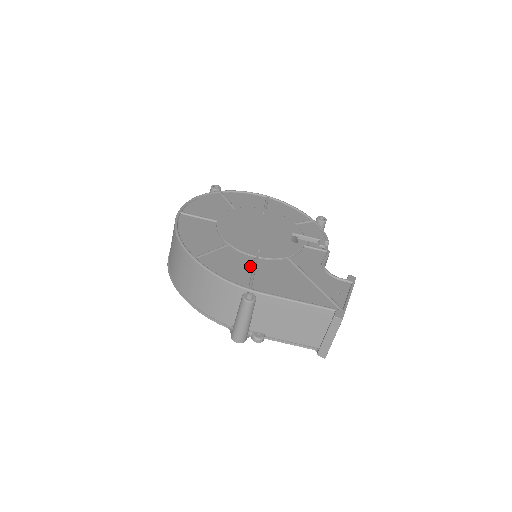
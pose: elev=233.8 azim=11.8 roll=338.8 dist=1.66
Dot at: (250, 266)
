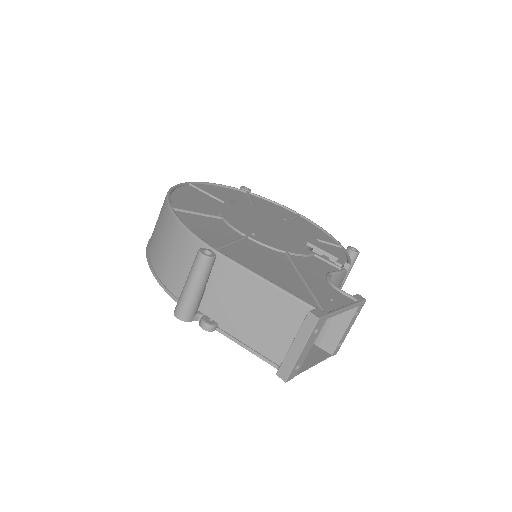
Dot at: (233, 238)
